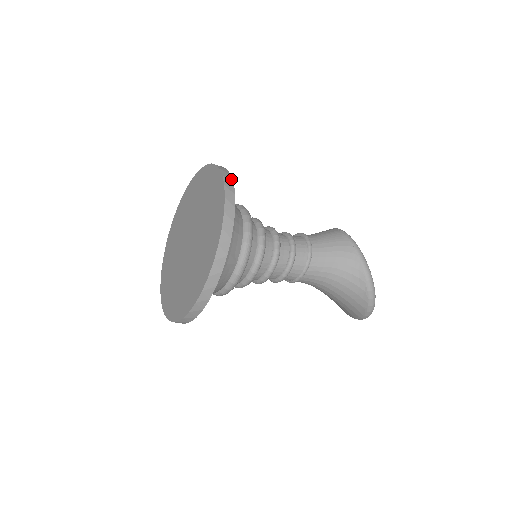
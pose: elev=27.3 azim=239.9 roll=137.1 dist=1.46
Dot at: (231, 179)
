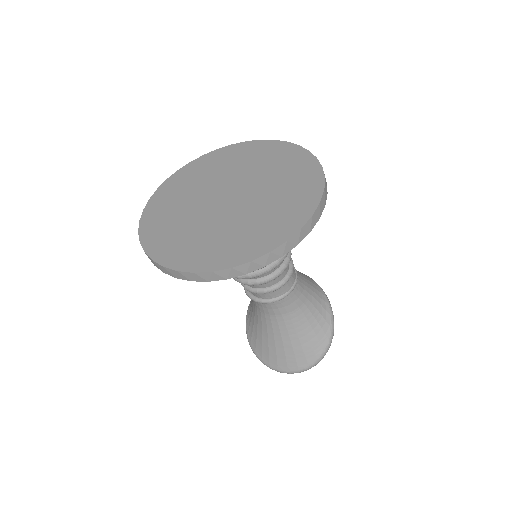
Dot at: occluded
